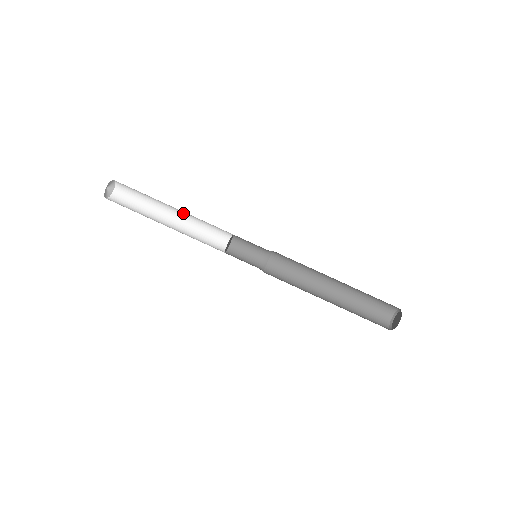
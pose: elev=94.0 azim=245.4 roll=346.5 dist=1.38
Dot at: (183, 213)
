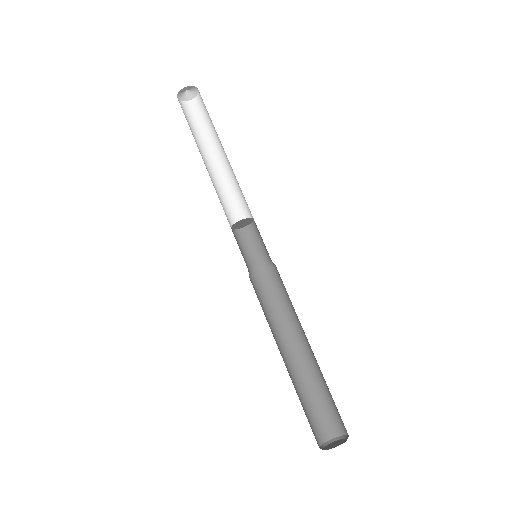
Dot at: (228, 165)
